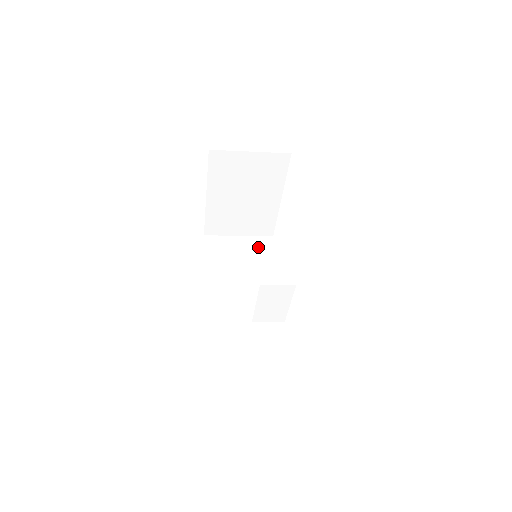
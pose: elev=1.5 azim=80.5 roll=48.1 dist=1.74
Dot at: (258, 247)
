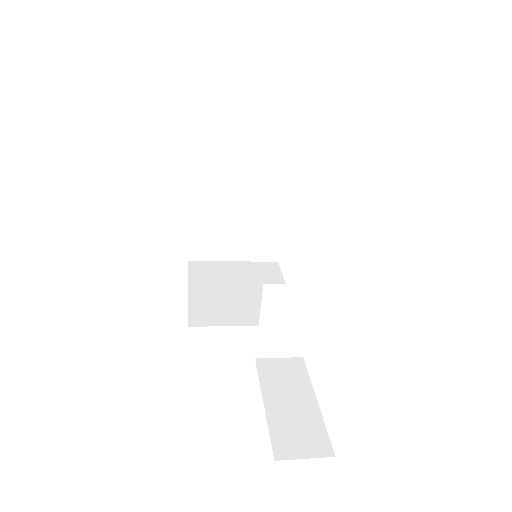
Dot at: (259, 272)
